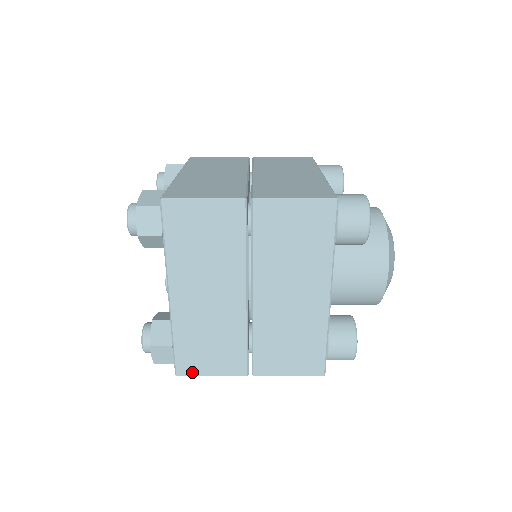
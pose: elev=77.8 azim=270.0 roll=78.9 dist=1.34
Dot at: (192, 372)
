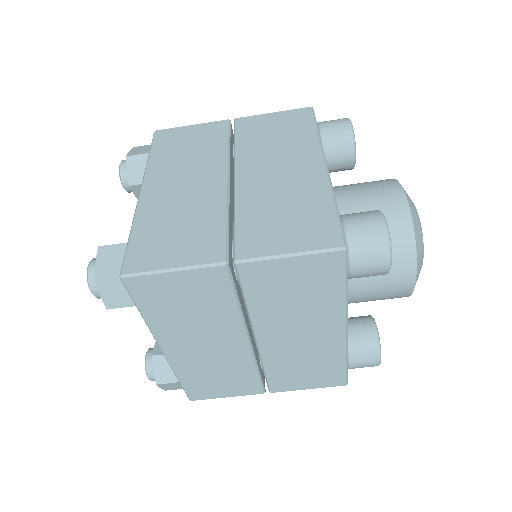
Dot at: (206, 397)
